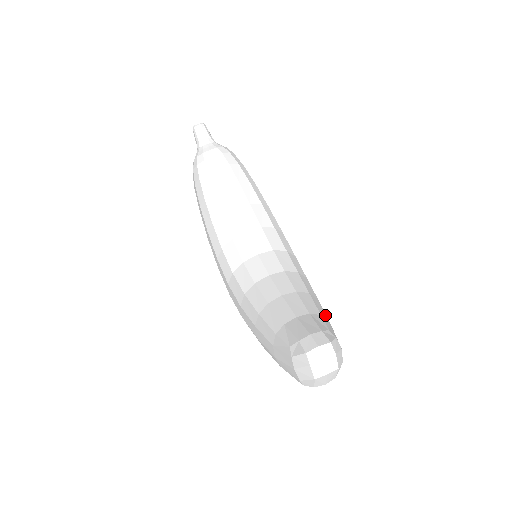
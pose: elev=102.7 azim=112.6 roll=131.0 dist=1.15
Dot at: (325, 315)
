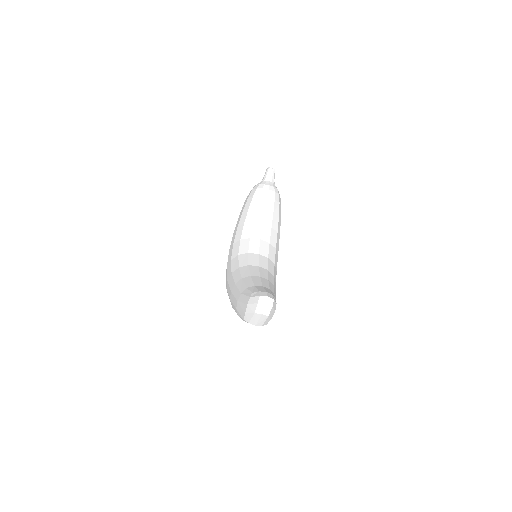
Dot at: occluded
